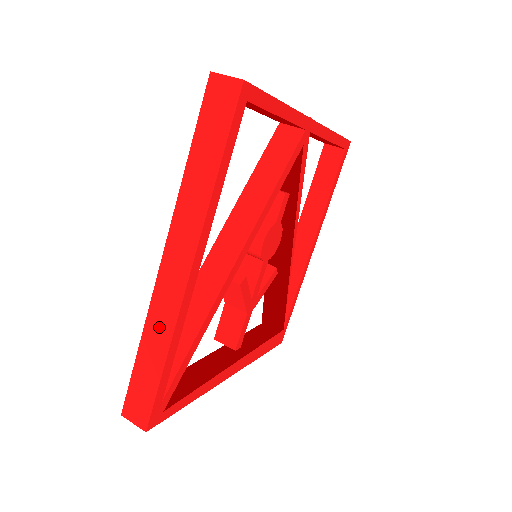
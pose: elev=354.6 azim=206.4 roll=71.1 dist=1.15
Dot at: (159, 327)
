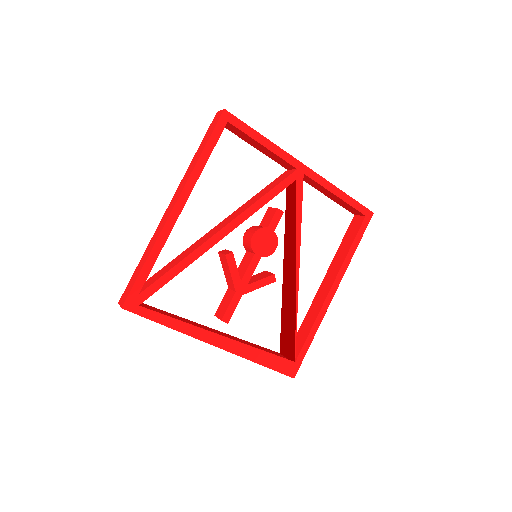
Dot at: (152, 242)
